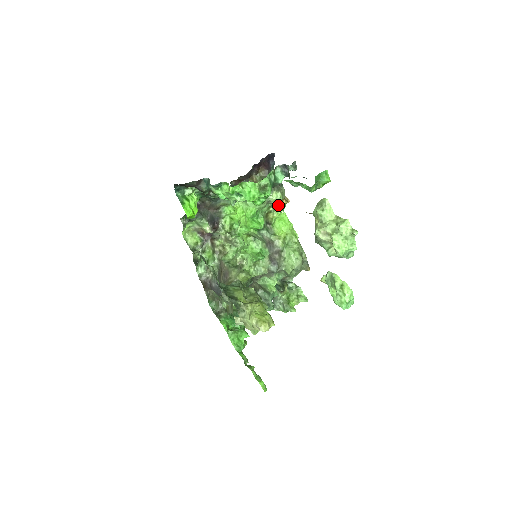
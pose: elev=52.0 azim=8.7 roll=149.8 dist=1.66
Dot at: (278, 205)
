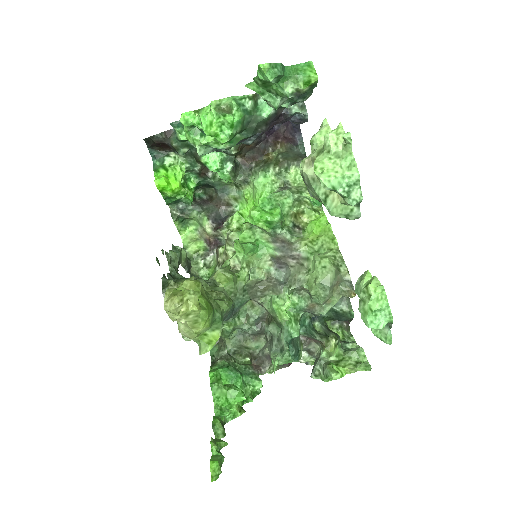
Dot at: (307, 195)
